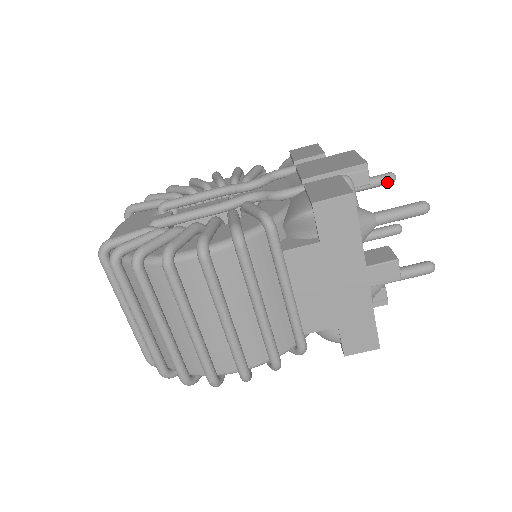
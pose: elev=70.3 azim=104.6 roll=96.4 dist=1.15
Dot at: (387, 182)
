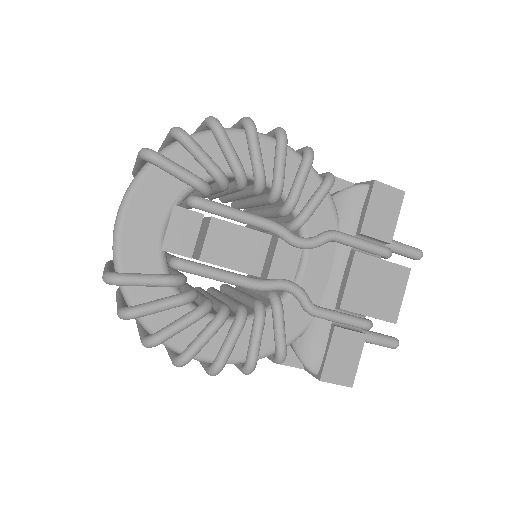
Dot at: (410, 258)
